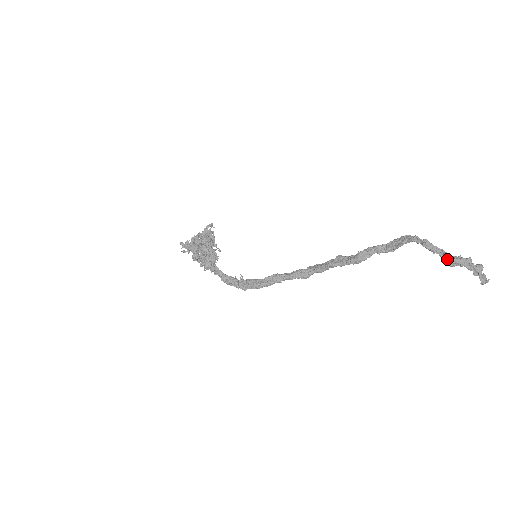
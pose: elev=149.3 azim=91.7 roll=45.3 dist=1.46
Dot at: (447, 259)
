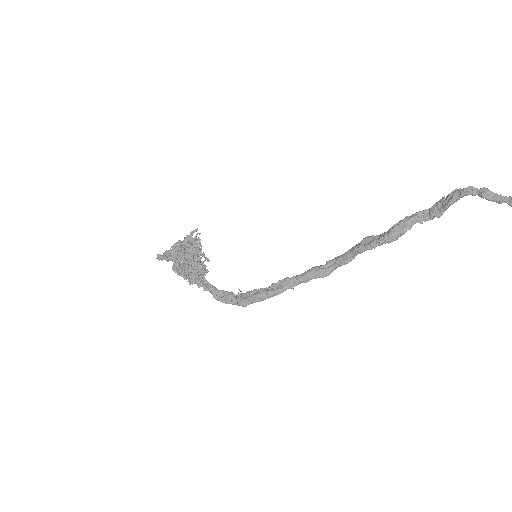
Dot at: out of frame
